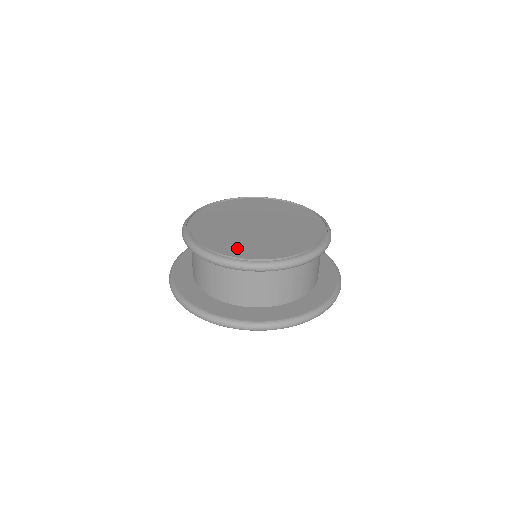
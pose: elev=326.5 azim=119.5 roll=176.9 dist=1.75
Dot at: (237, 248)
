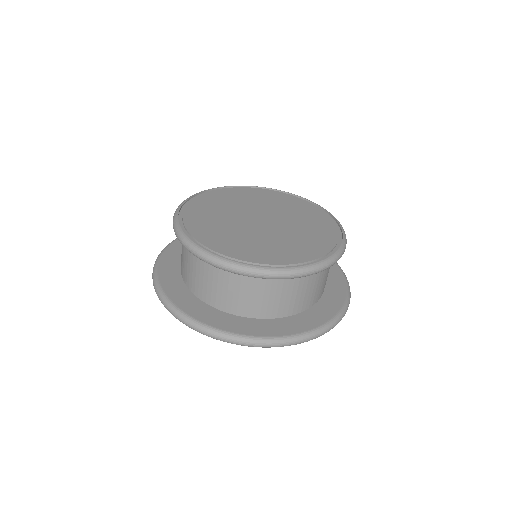
Dot at: (278, 253)
